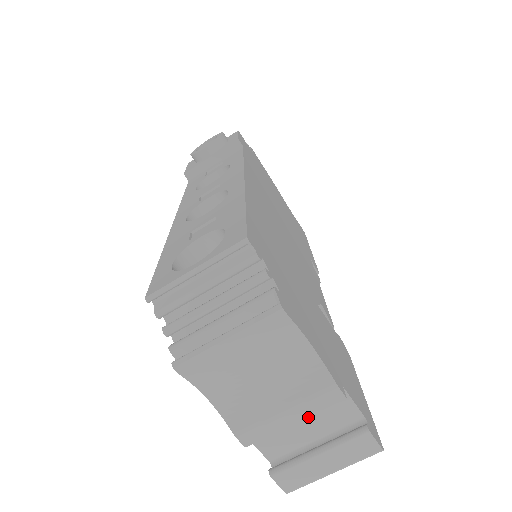
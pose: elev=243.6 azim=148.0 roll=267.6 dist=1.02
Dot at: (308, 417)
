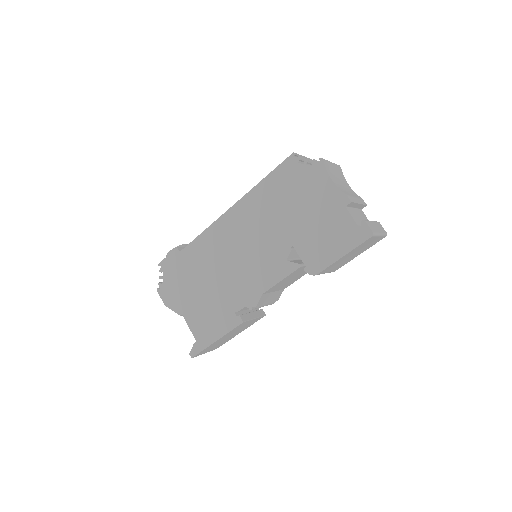
Dot at: (359, 214)
